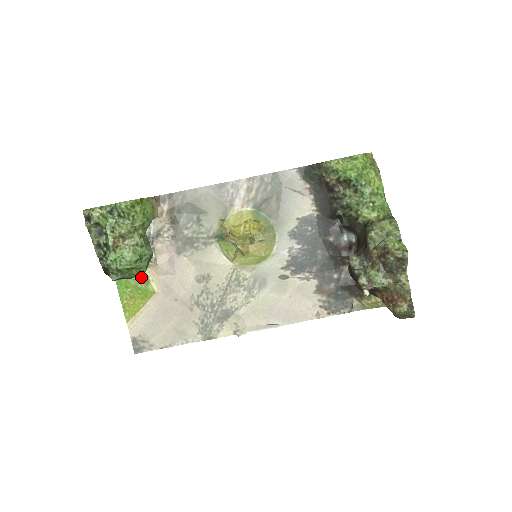
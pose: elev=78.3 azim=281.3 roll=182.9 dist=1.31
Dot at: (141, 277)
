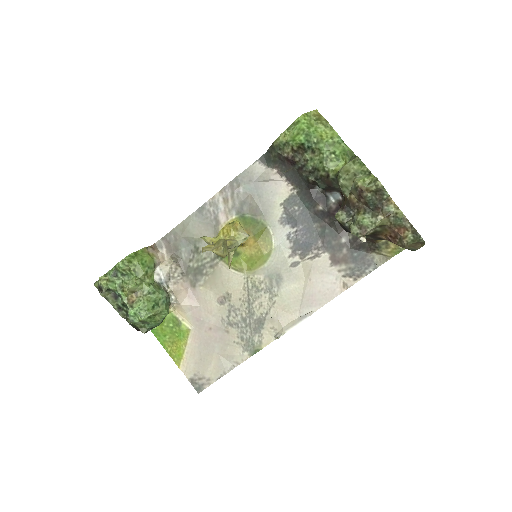
Dot at: (172, 321)
